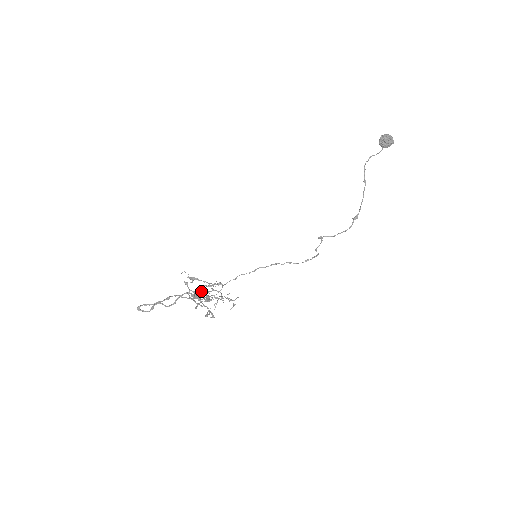
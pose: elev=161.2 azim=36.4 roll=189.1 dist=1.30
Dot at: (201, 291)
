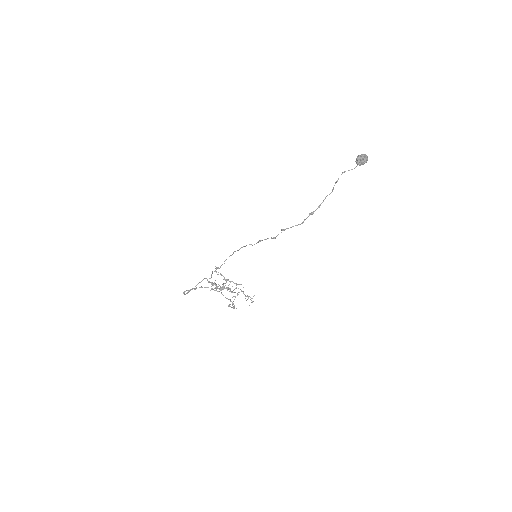
Dot at: occluded
